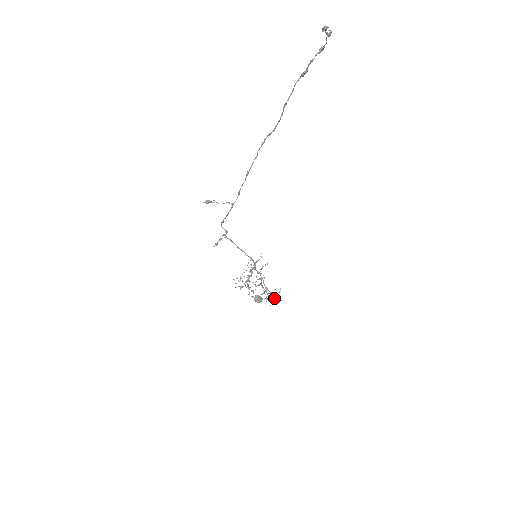
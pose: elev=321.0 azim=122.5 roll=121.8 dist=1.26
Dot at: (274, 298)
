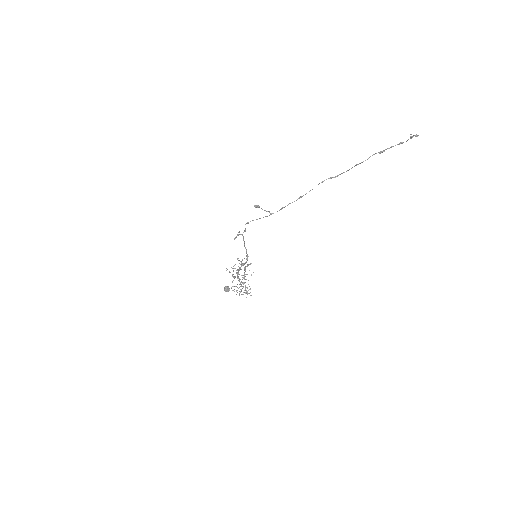
Dot at: occluded
